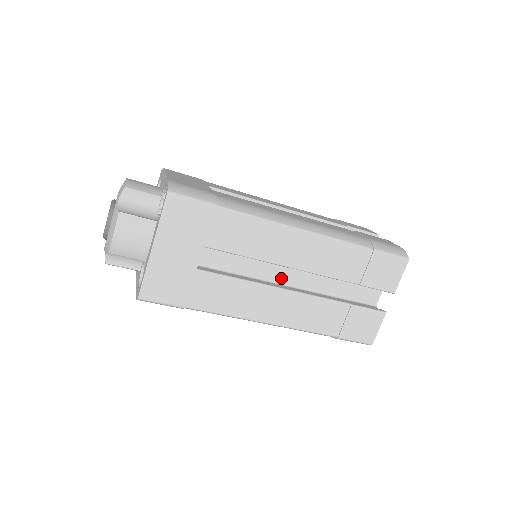
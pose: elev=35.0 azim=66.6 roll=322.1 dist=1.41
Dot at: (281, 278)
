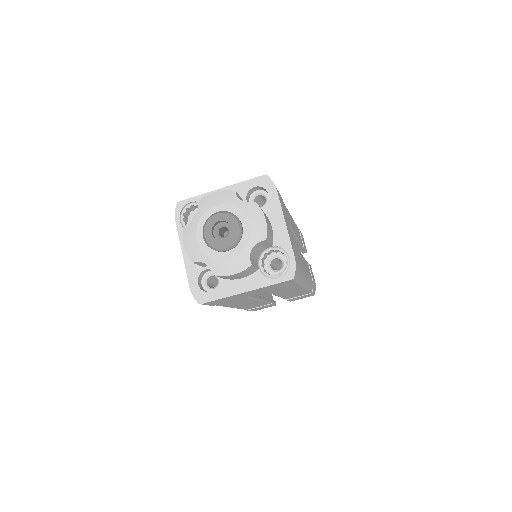
Dot at: occluded
